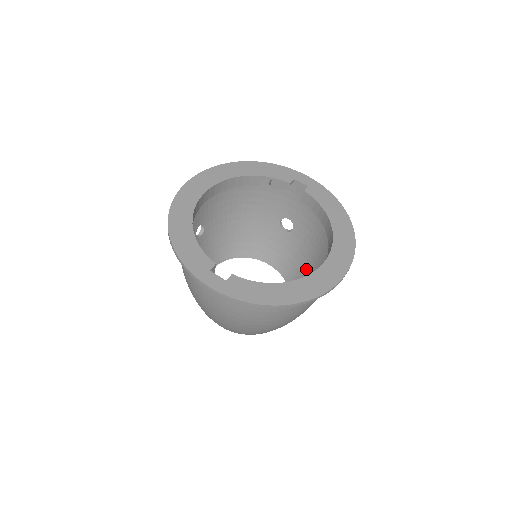
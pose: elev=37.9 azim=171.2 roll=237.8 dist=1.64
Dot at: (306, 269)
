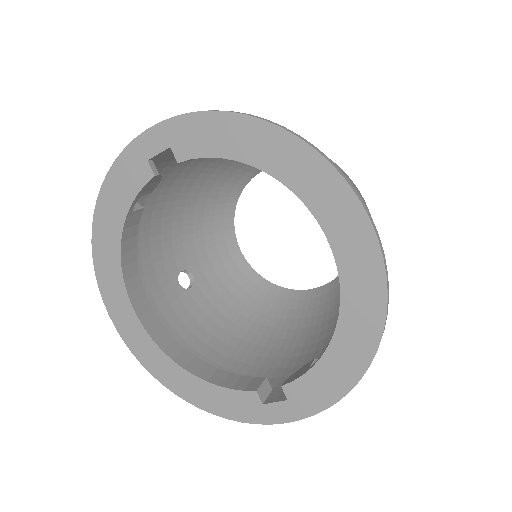
Dot at: occluded
